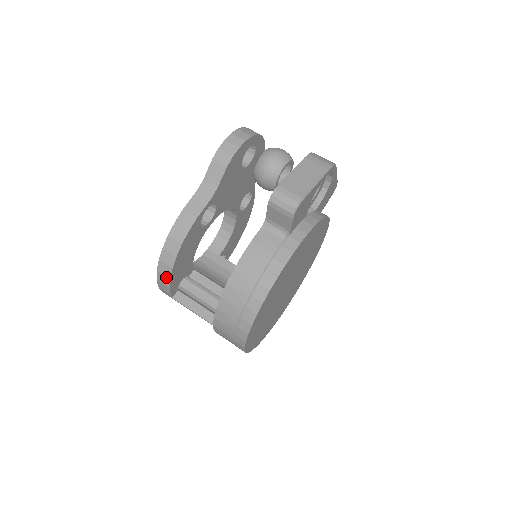
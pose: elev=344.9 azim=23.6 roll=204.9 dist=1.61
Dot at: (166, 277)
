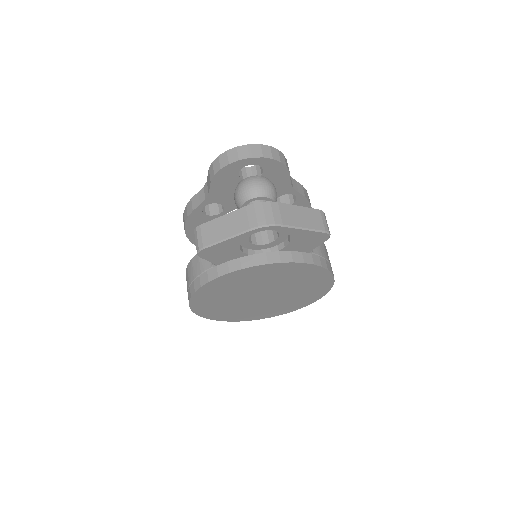
Dot at: occluded
